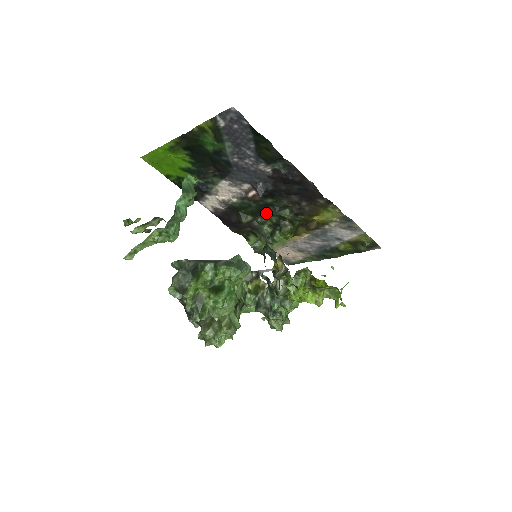
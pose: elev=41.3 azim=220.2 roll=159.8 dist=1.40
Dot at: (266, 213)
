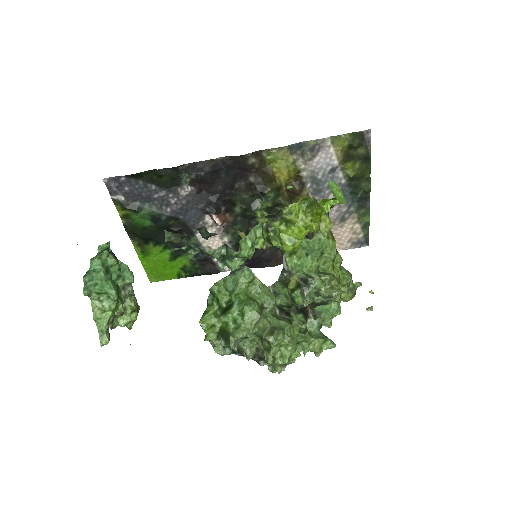
Dot at: occluded
